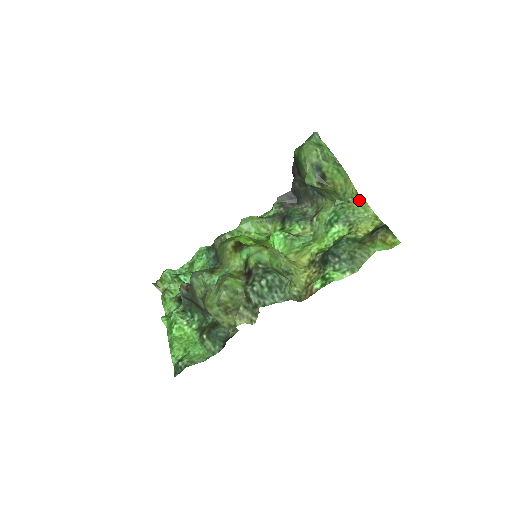
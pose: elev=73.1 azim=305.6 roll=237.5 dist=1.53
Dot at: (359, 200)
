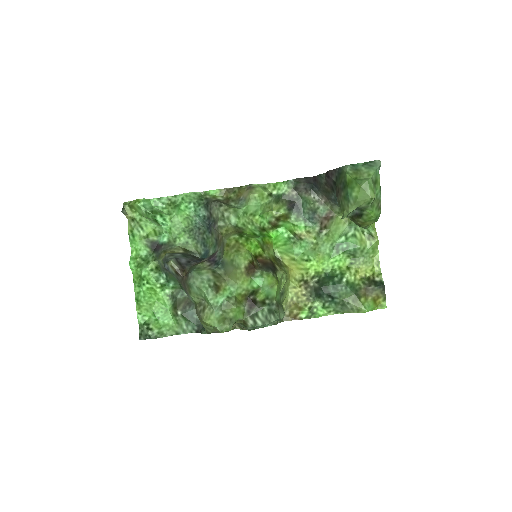
Dot at: (374, 239)
